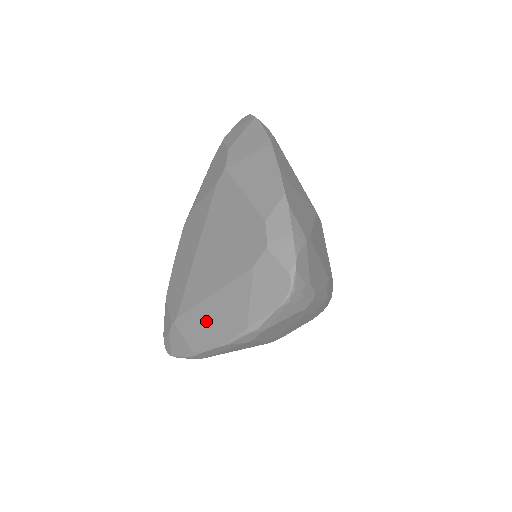
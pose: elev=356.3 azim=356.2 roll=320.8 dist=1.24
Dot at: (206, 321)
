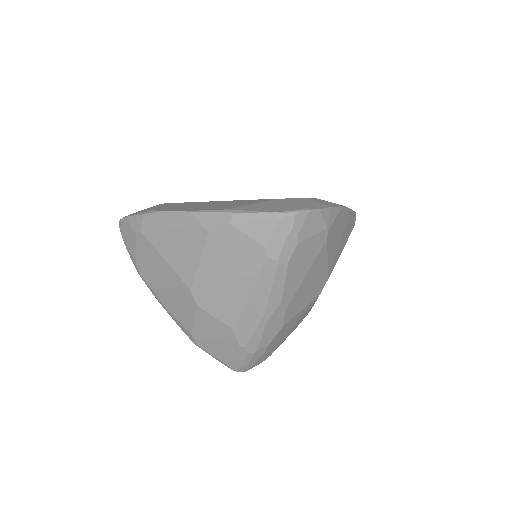
Dot at: (194, 205)
